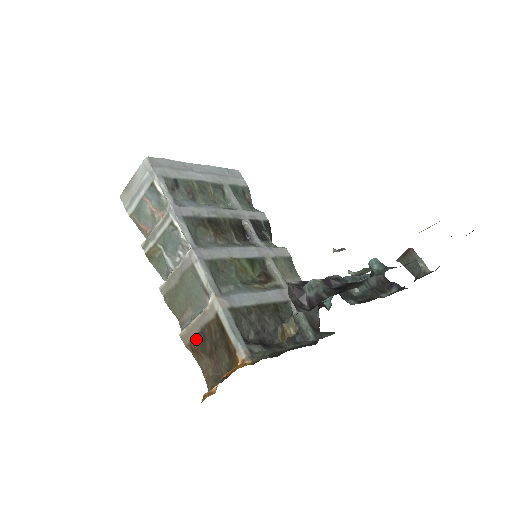
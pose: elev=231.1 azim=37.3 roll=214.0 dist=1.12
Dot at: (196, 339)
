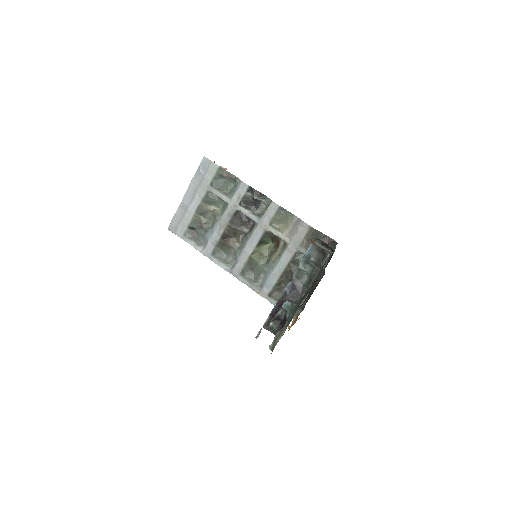
Dot at: occluded
